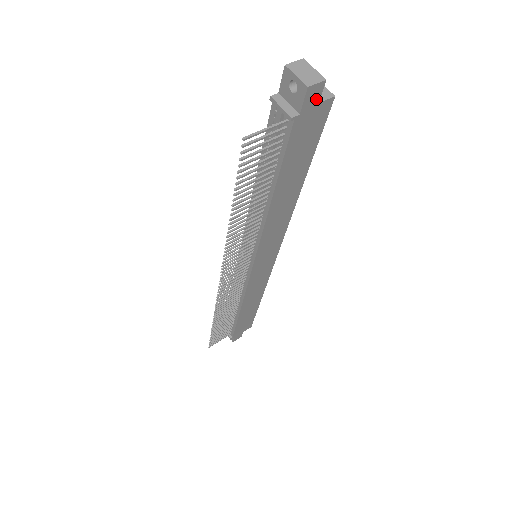
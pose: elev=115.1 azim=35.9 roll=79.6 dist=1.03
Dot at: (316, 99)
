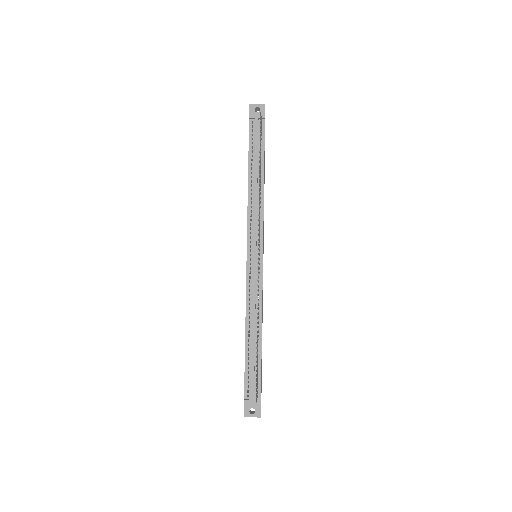
Dot at: occluded
